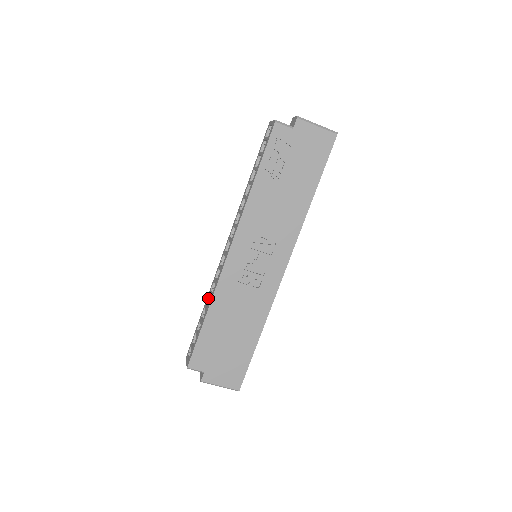
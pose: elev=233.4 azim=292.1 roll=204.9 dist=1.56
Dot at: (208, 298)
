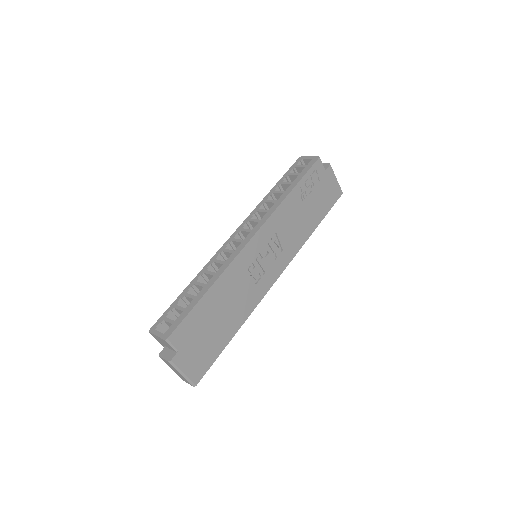
Dot at: (200, 276)
